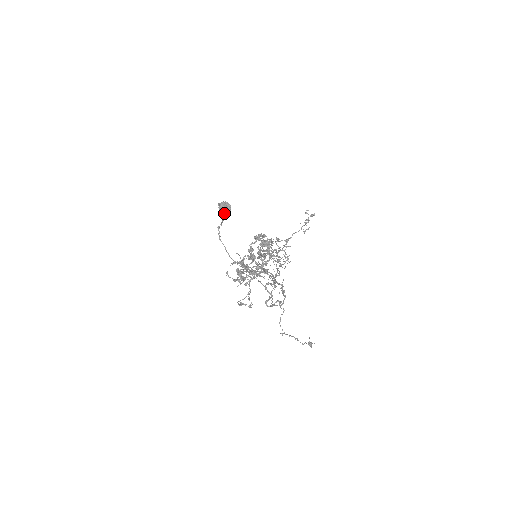
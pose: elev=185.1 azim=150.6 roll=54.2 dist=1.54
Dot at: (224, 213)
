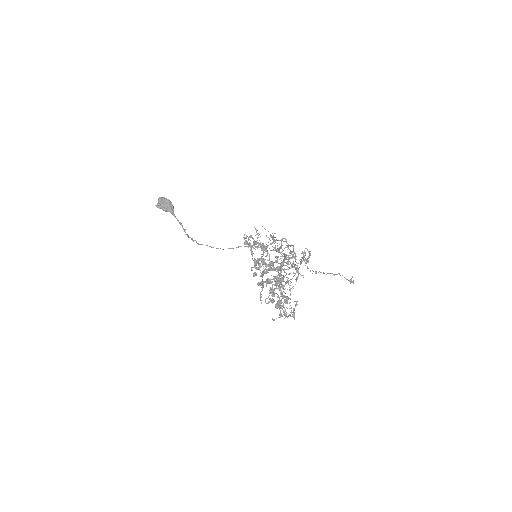
Dot at: (171, 212)
